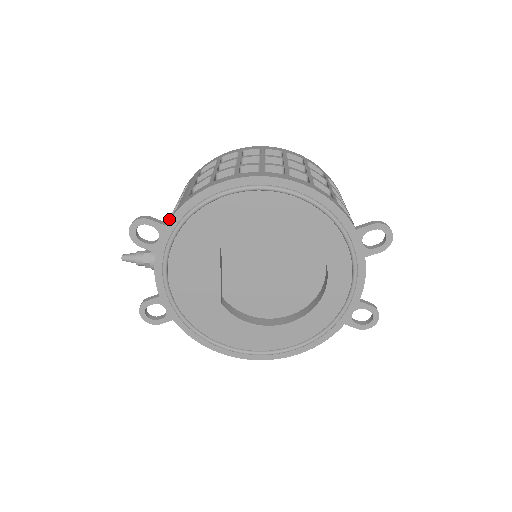
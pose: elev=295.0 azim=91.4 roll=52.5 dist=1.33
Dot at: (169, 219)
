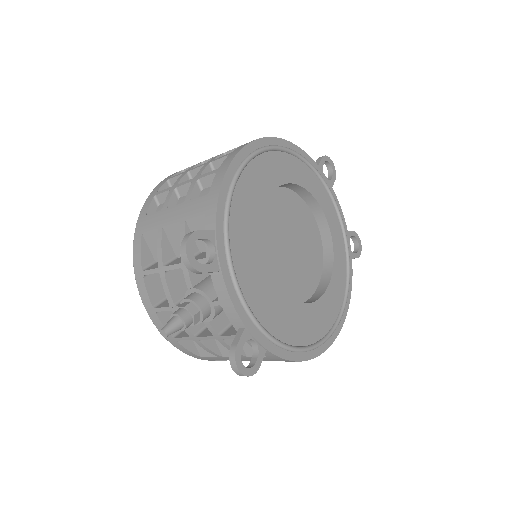
Dot at: (212, 222)
